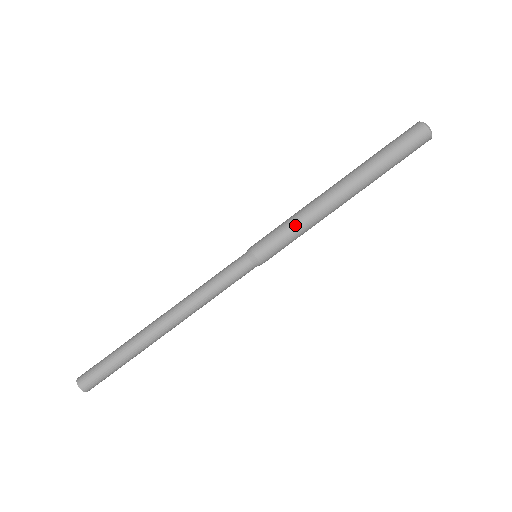
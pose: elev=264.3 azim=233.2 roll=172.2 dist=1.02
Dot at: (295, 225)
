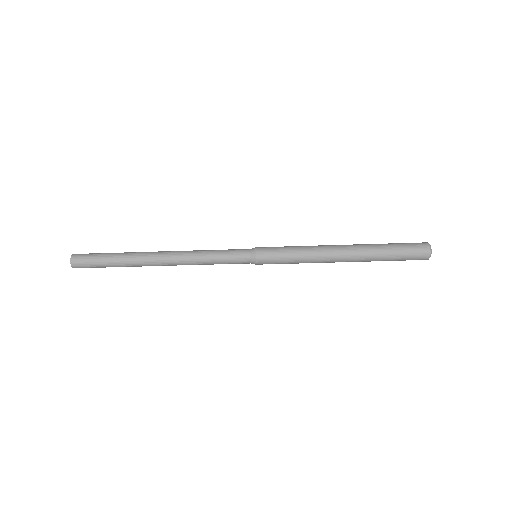
Dot at: (297, 262)
